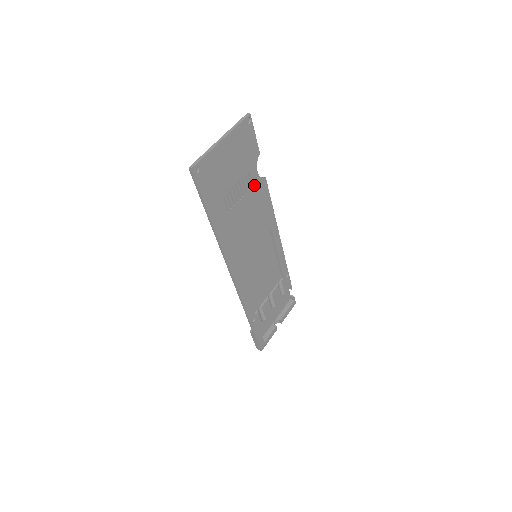
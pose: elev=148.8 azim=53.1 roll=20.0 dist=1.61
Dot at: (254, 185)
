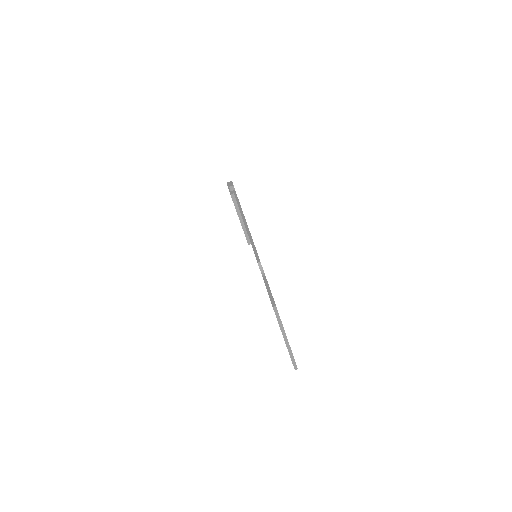
Dot at: occluded
